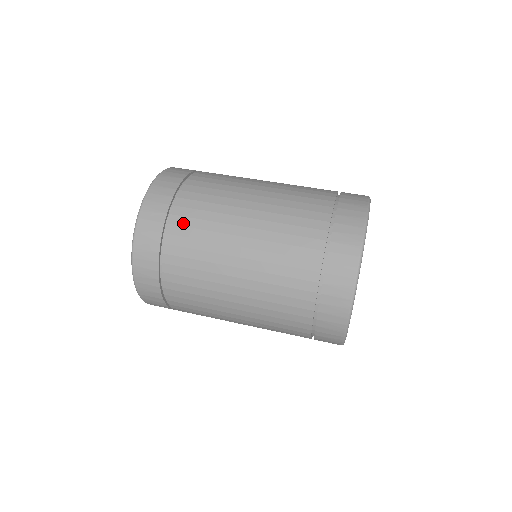
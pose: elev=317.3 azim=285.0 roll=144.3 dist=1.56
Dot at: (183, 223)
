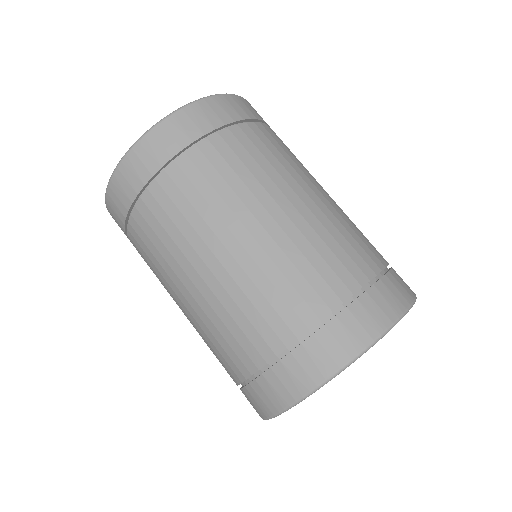
Dot at: (137, 246)
